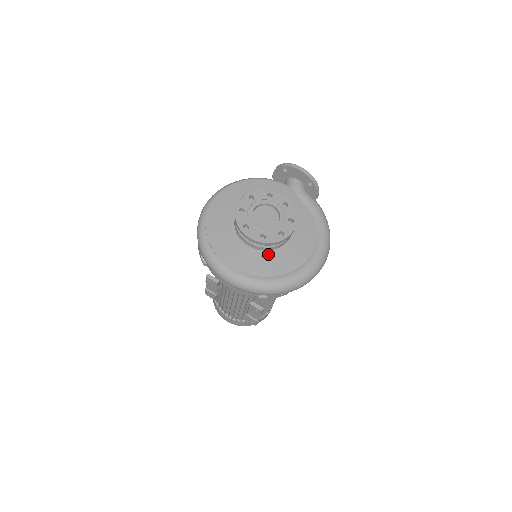
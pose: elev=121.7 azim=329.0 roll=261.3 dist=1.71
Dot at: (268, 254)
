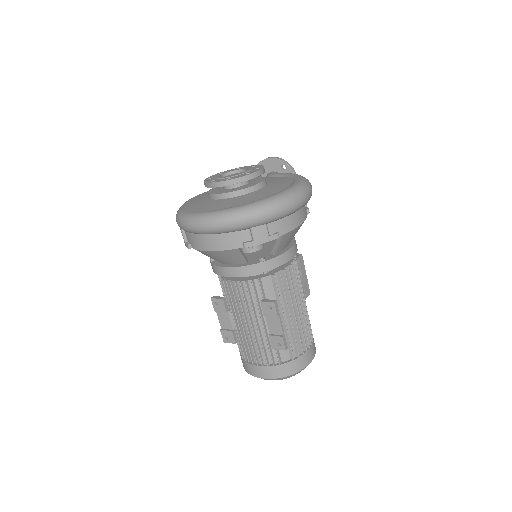
Dot at: (241, 197)
